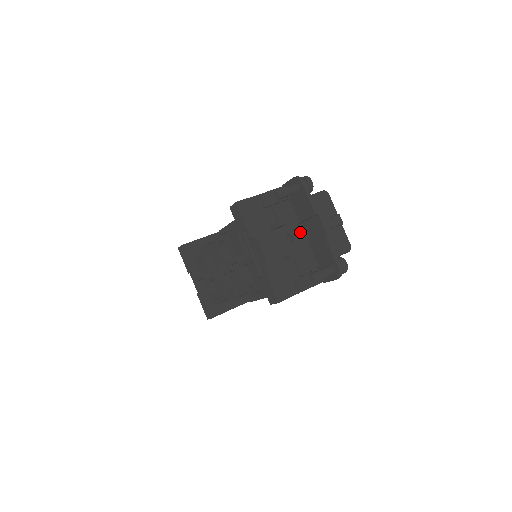
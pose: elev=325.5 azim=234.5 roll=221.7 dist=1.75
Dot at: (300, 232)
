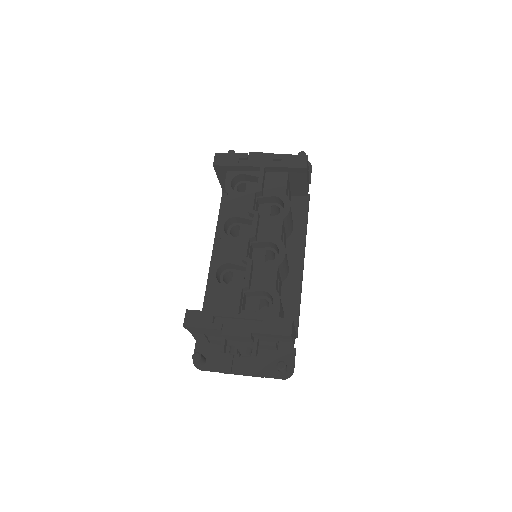
Dot at: occluded
